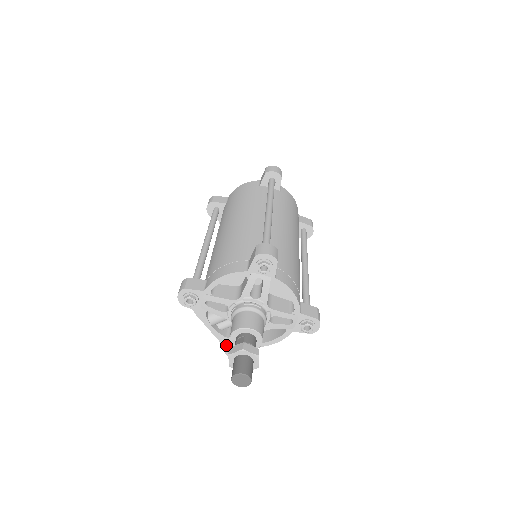
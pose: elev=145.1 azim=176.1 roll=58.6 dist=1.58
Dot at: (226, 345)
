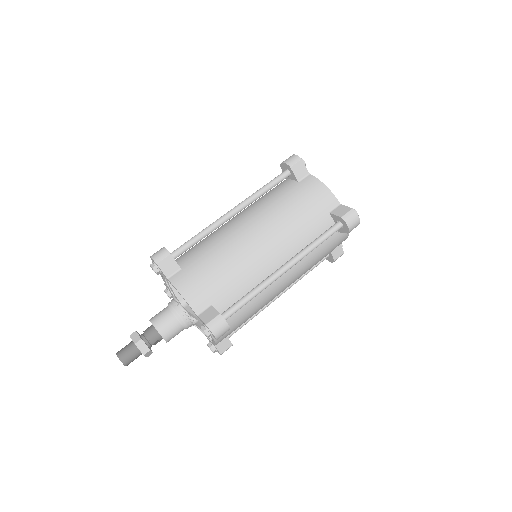
Dot at: (207, 338)
